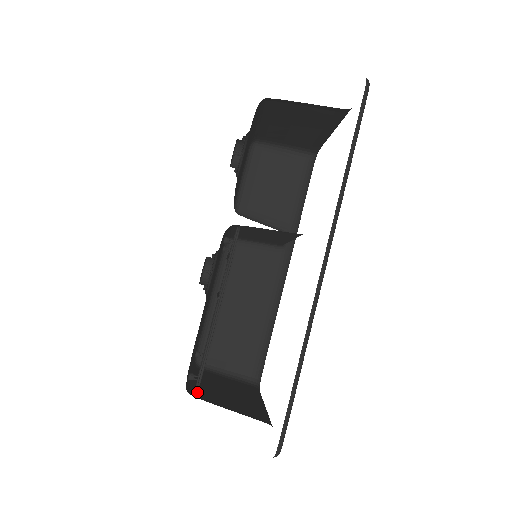
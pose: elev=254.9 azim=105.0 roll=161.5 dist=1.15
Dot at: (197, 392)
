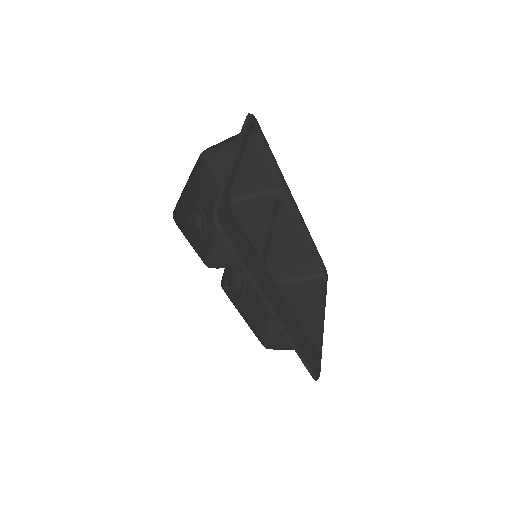
Dot at: (270, 348)
